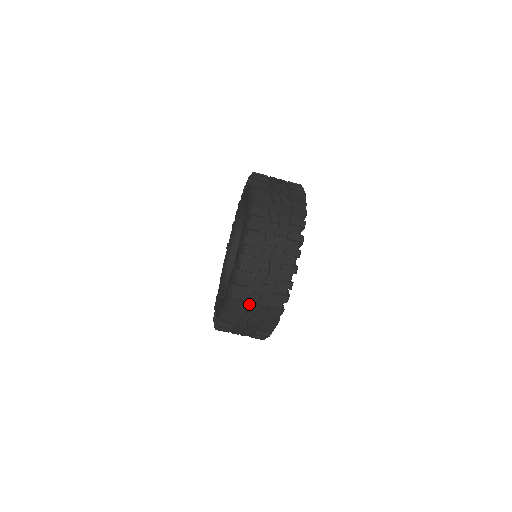
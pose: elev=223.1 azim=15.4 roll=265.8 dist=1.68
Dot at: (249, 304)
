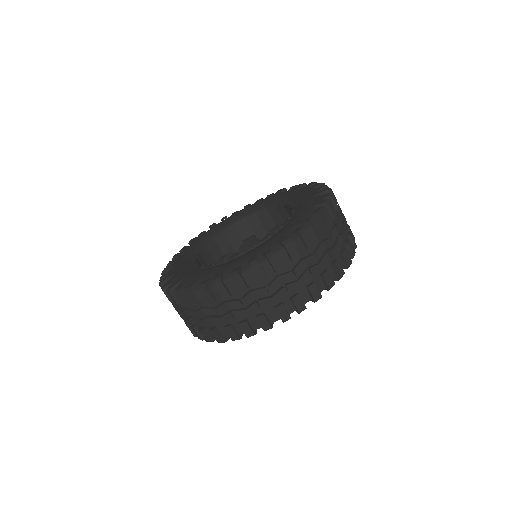
Dot at: occluded
